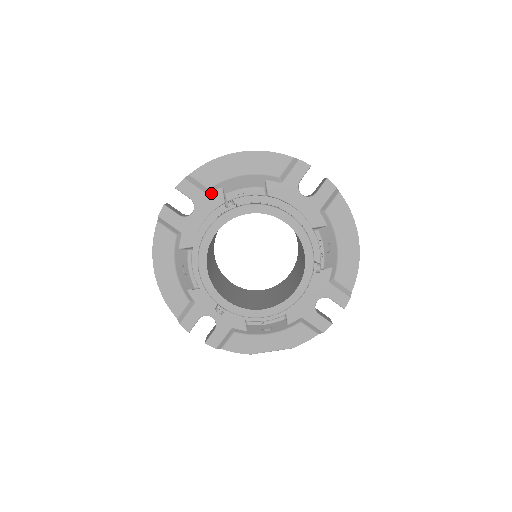
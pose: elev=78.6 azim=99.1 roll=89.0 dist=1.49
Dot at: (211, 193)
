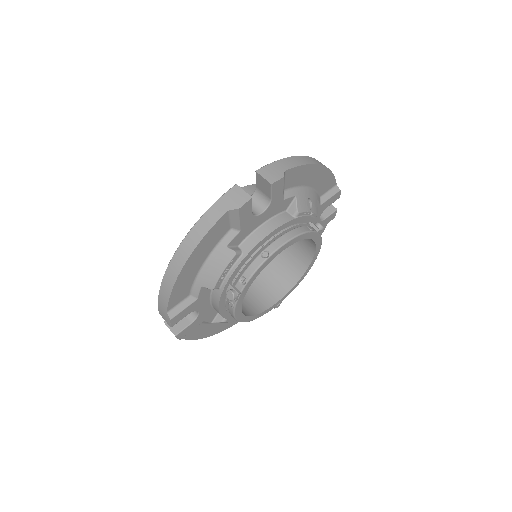
Dot at: (198, 297)
